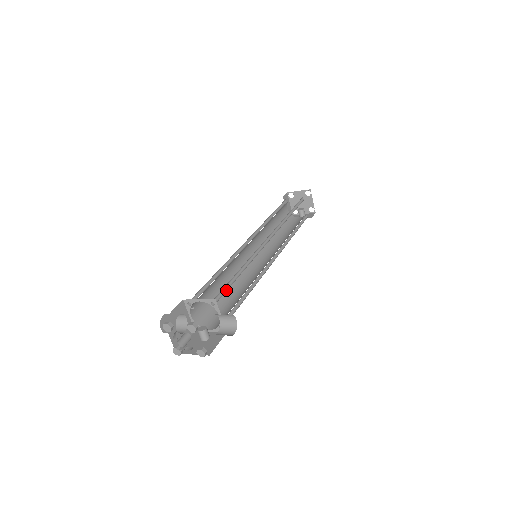
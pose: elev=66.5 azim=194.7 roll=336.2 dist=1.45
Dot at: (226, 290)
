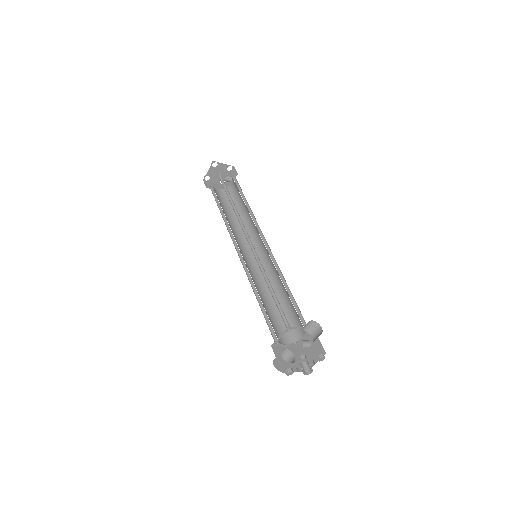
Dot at: (281, 310)
